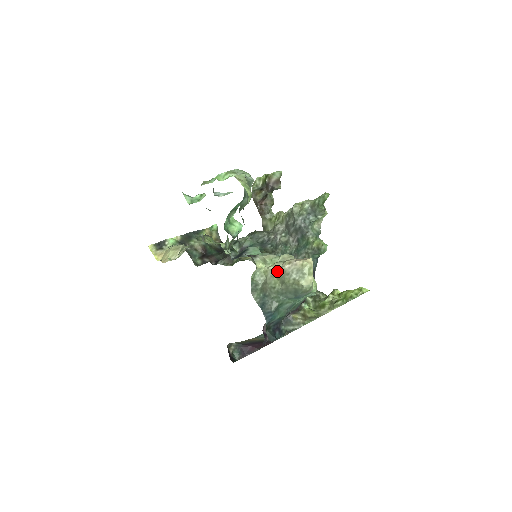
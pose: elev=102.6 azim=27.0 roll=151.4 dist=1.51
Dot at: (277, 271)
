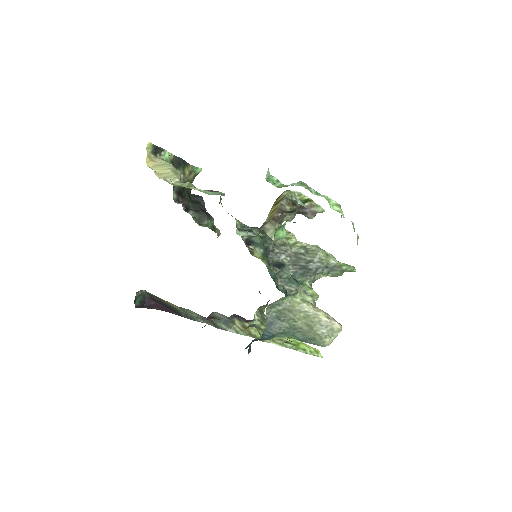
Dot at: (309, 312)
